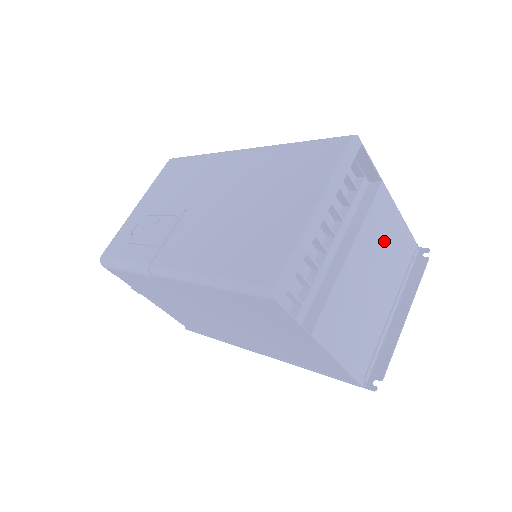
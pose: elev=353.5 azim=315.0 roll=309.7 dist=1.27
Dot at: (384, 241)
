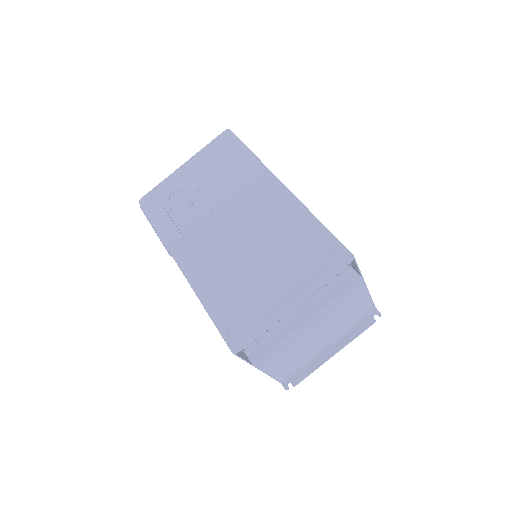
Dot at: (343, 310)
